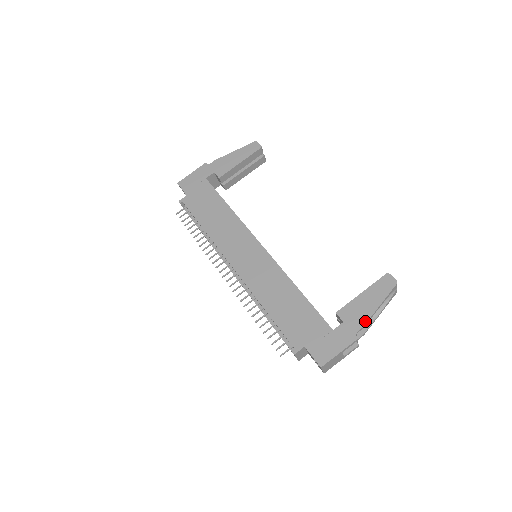
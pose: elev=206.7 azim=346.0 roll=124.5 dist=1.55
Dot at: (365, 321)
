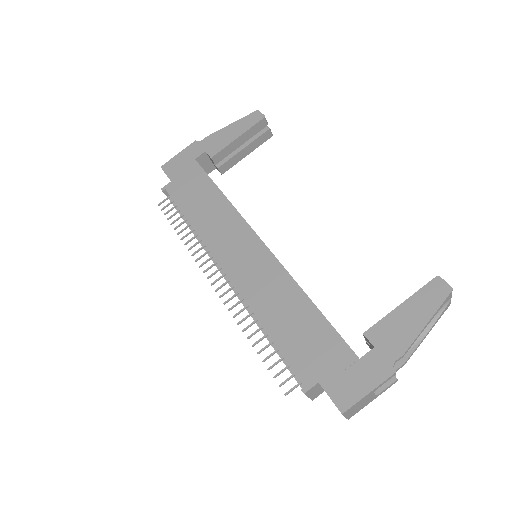
Dot at: (406, 346)
